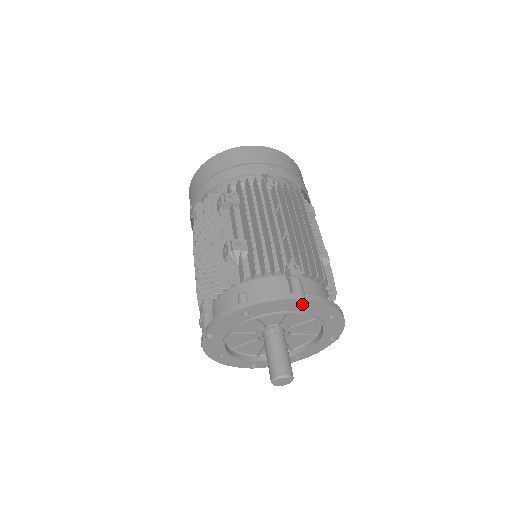
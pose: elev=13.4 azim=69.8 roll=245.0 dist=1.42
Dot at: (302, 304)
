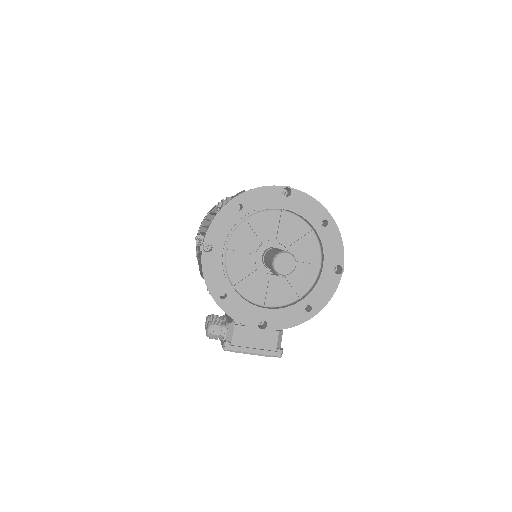
Dot at: (290, 196)
